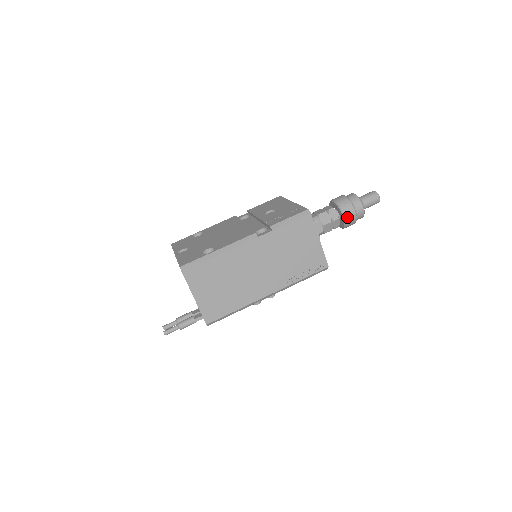
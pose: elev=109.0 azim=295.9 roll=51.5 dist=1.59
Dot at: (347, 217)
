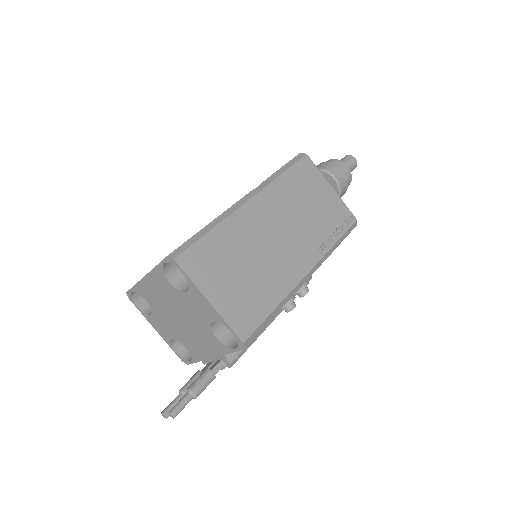
Dot at: (338, 177)
